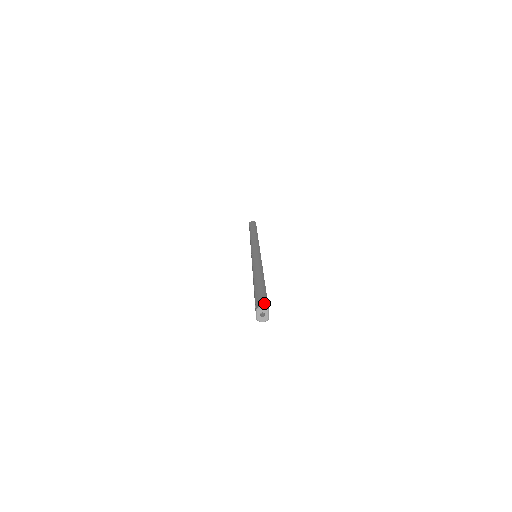
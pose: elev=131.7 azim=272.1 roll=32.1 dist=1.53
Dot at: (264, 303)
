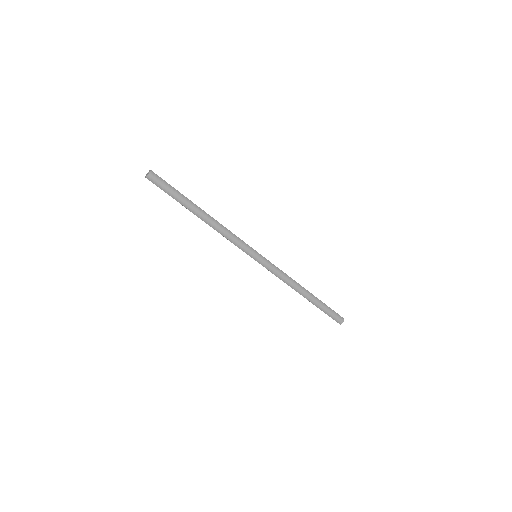
Dot at: (341, 319)
